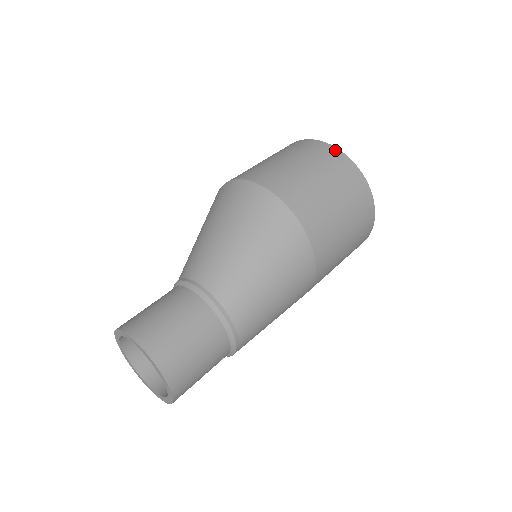
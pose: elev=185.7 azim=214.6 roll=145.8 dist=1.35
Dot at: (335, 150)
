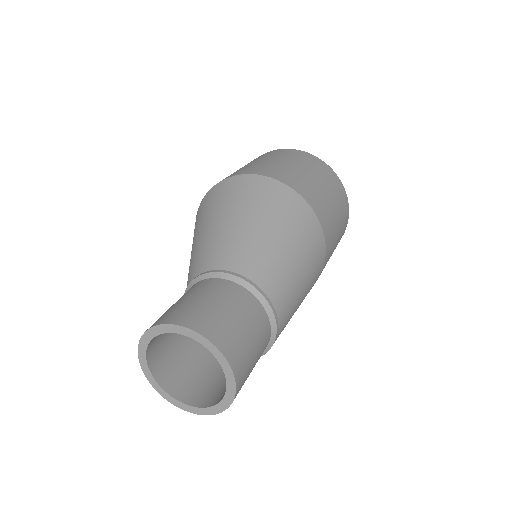
Dot at: (307, 154)
